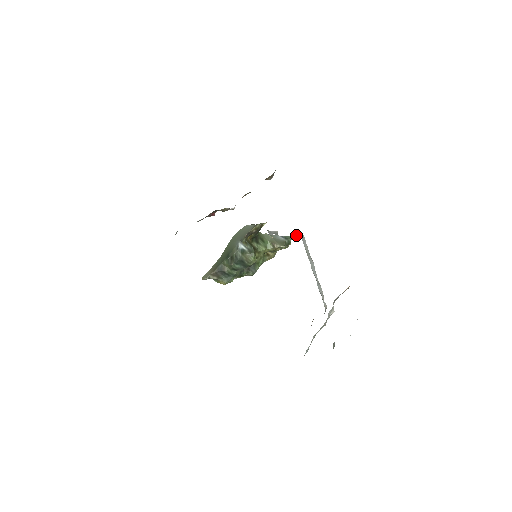
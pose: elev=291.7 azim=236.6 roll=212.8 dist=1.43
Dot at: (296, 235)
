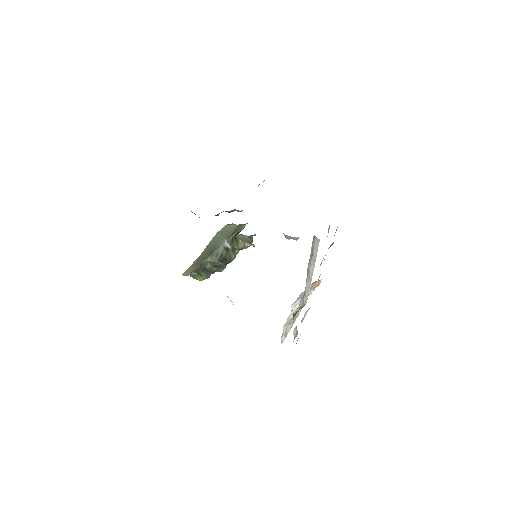
Dot at: (255, 235)
